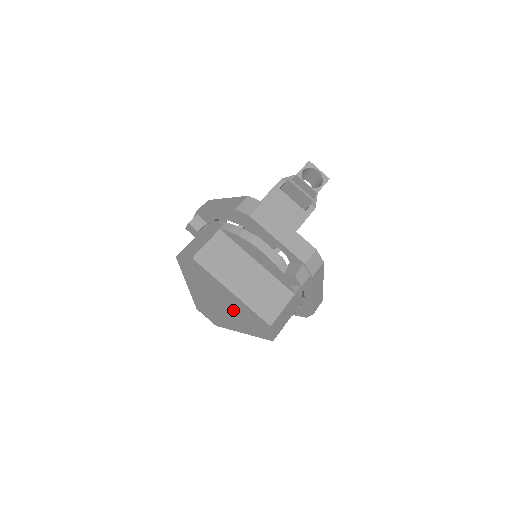
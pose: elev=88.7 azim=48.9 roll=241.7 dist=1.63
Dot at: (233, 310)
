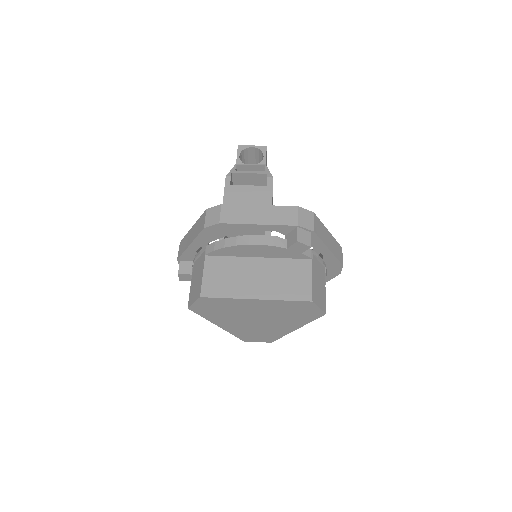
Dot at: (271, 315)
